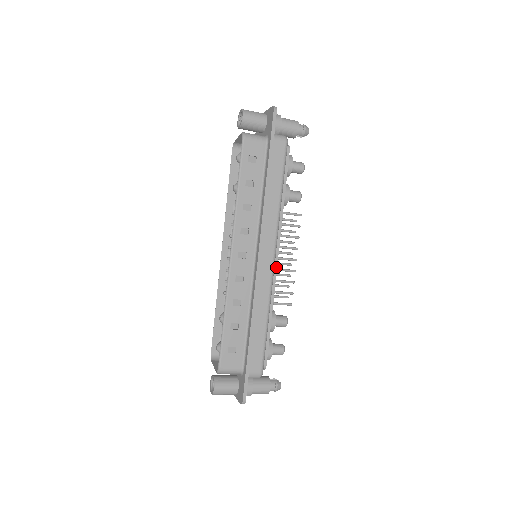
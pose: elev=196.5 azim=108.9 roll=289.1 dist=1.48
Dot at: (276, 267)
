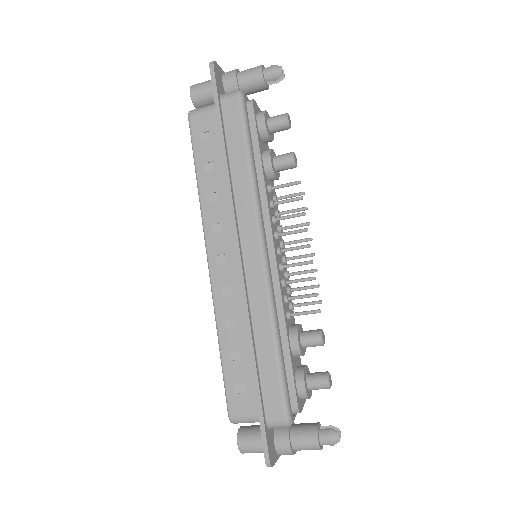
Dot at: (275, 263)
